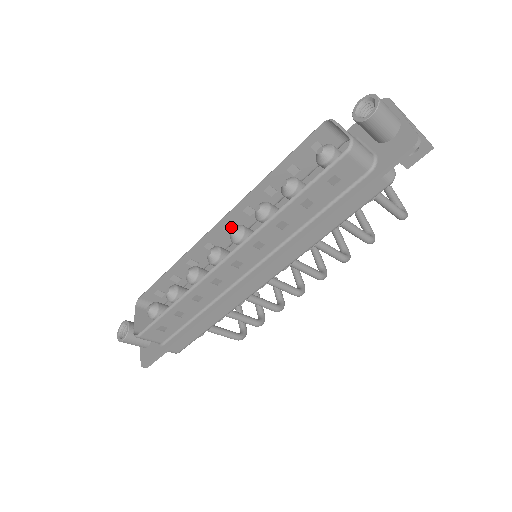
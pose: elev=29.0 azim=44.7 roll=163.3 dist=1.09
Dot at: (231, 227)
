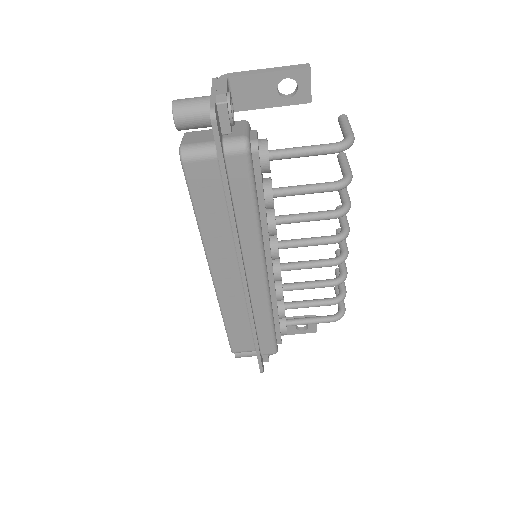
Dot at: occluded
